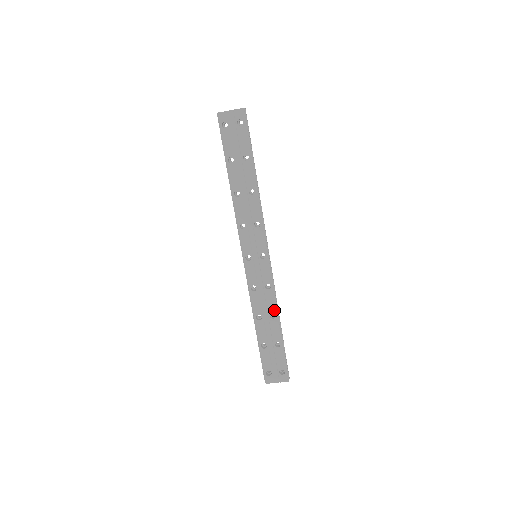
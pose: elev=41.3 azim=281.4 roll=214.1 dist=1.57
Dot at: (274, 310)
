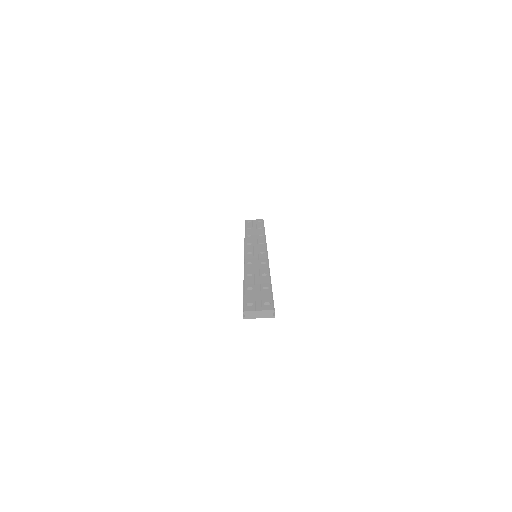
Dot at: (266, 272)
